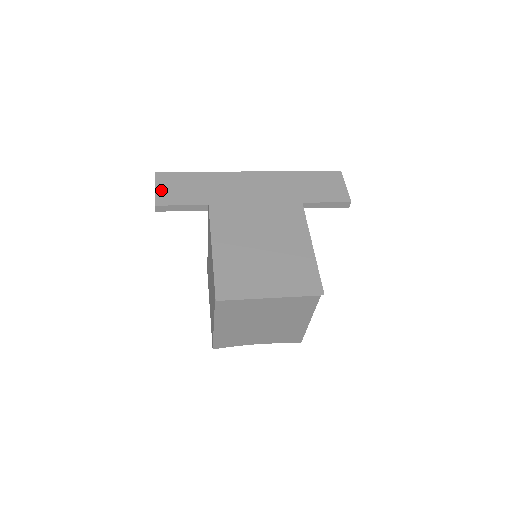
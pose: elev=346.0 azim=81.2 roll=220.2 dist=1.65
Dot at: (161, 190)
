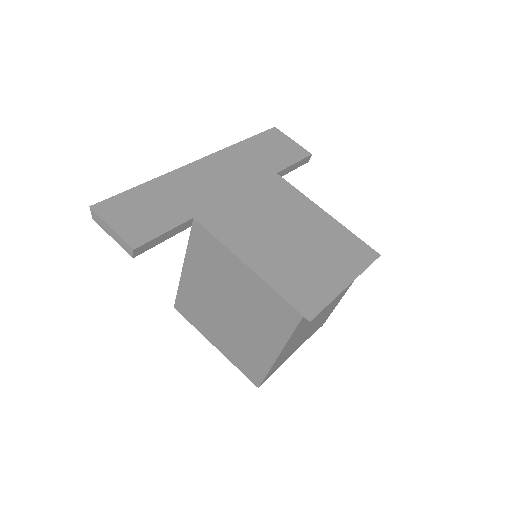
Dot at: (121, 226)
